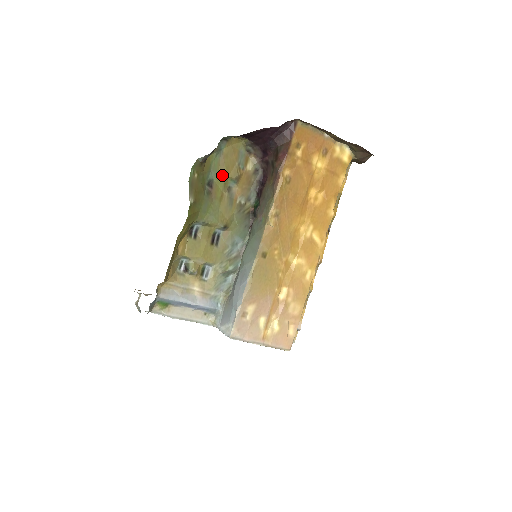
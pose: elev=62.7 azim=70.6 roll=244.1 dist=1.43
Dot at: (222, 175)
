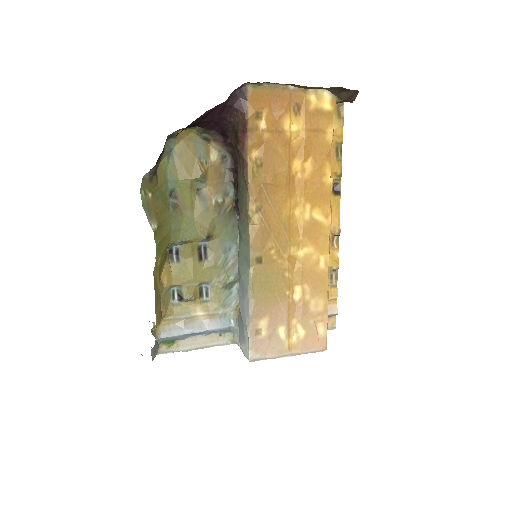
Dot at: (183, 180)
